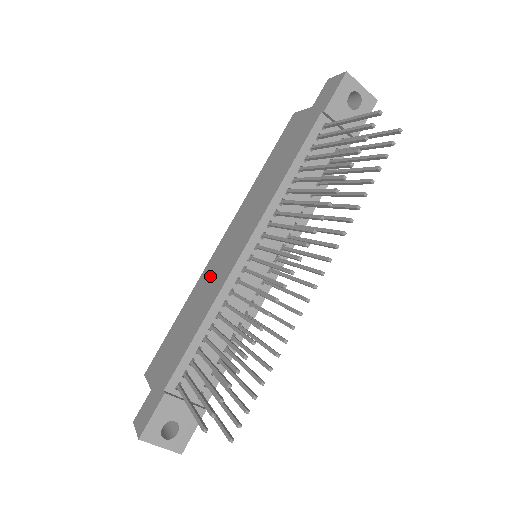
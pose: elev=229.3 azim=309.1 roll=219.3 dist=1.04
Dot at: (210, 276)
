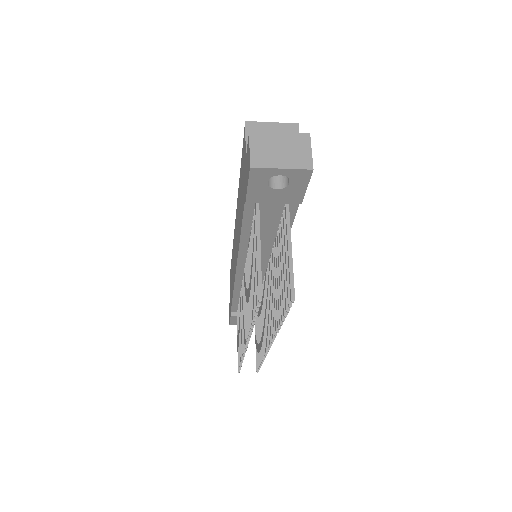
Dot at: occluded
